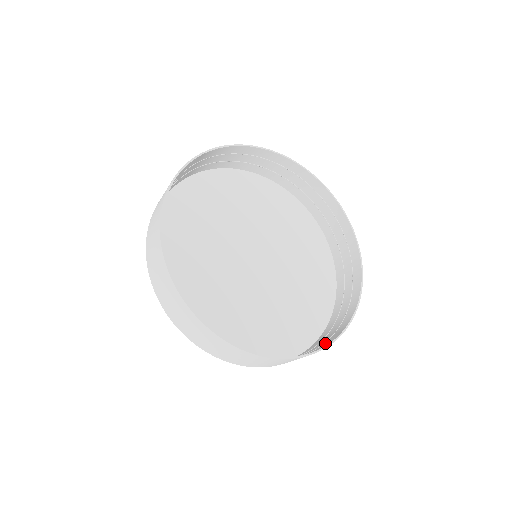
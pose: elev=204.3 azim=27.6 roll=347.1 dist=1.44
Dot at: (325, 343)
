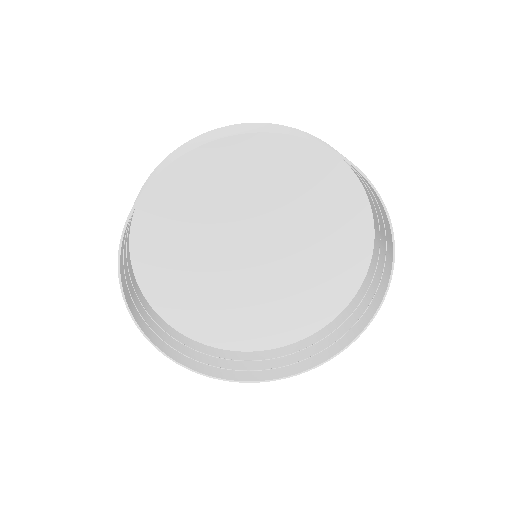
Dot at: (231, 371)
